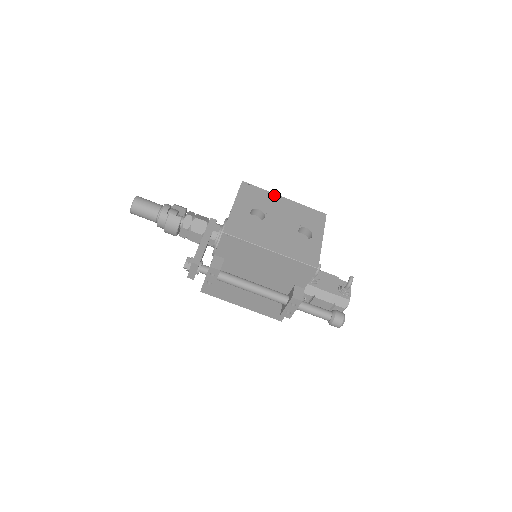
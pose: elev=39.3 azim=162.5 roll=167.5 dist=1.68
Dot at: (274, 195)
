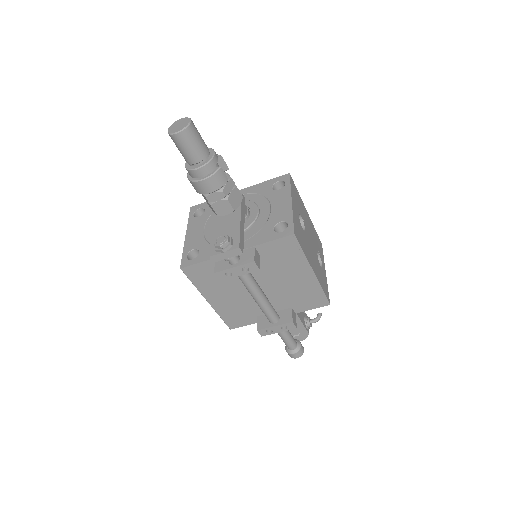
Dot at: (303, 204)
